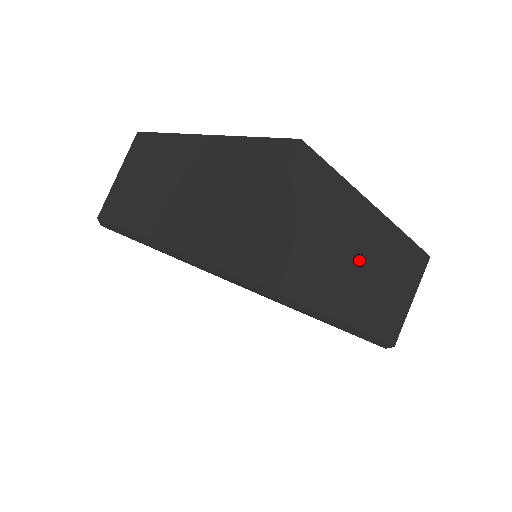
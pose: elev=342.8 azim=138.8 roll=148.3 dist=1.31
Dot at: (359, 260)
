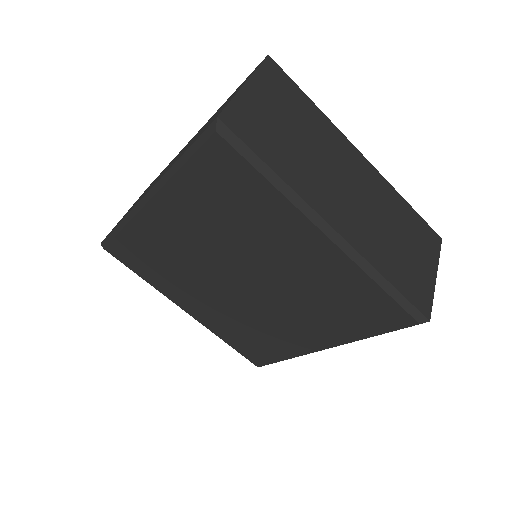
Dot at: (351, 186)
